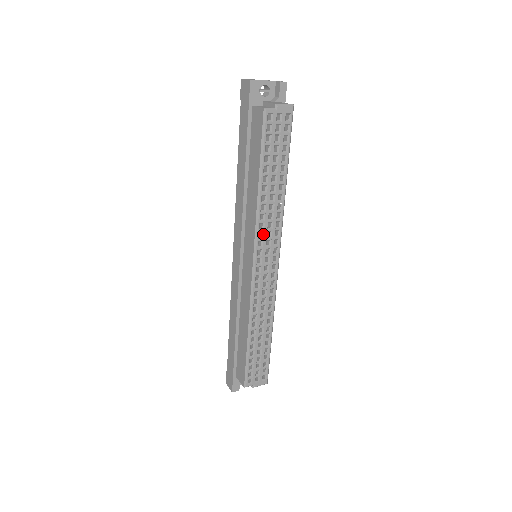
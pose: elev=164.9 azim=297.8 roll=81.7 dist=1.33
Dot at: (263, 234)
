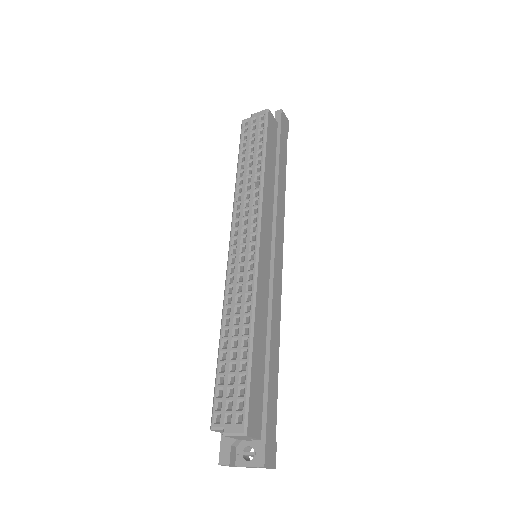
Dot at: (240, 213)
